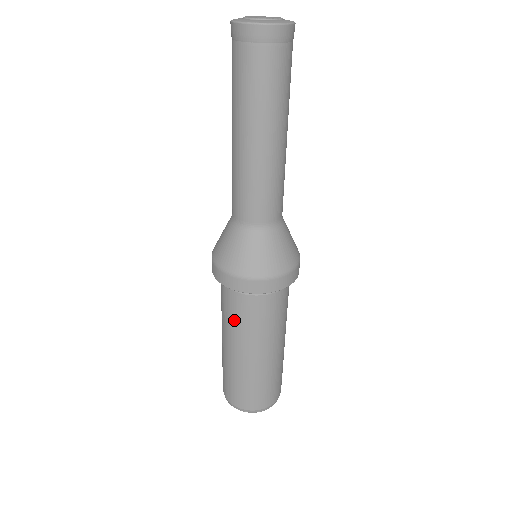
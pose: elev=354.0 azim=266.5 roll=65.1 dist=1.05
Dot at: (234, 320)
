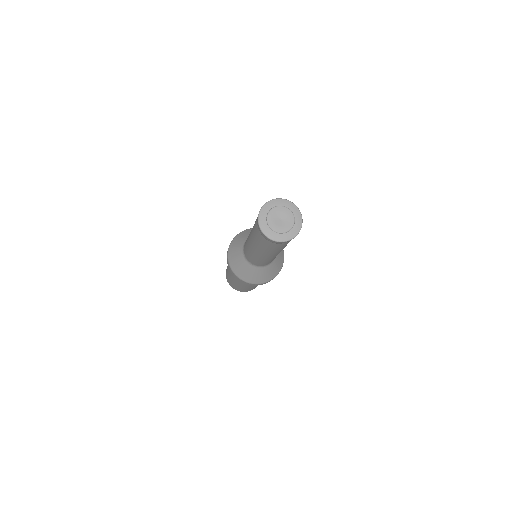
Dot at: occluded
